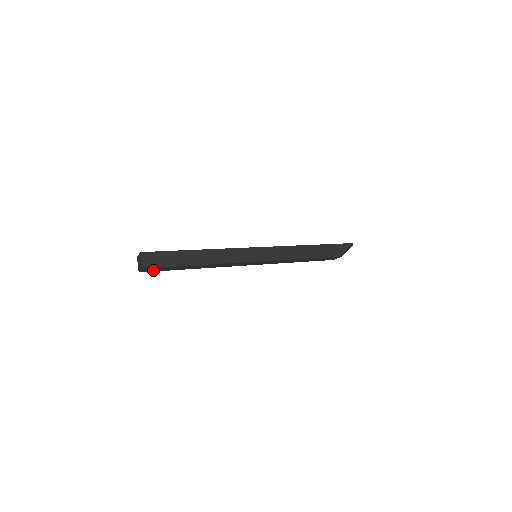
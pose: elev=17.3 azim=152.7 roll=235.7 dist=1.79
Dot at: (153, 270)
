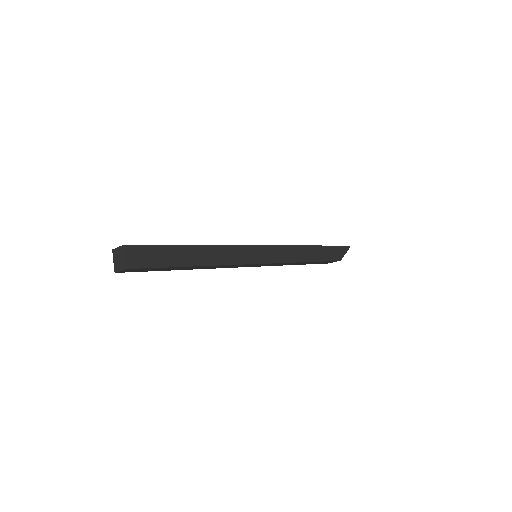
Dot at: (135, 270)
